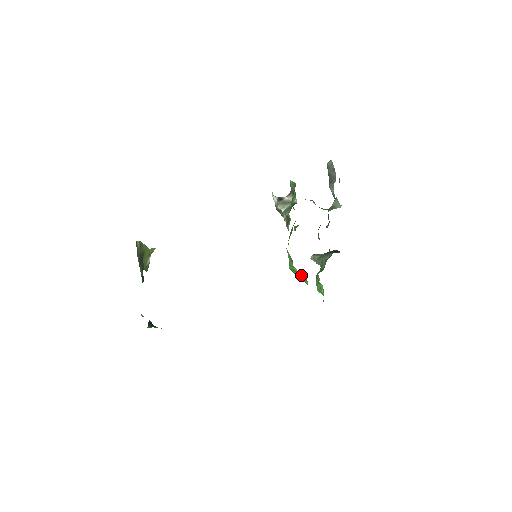
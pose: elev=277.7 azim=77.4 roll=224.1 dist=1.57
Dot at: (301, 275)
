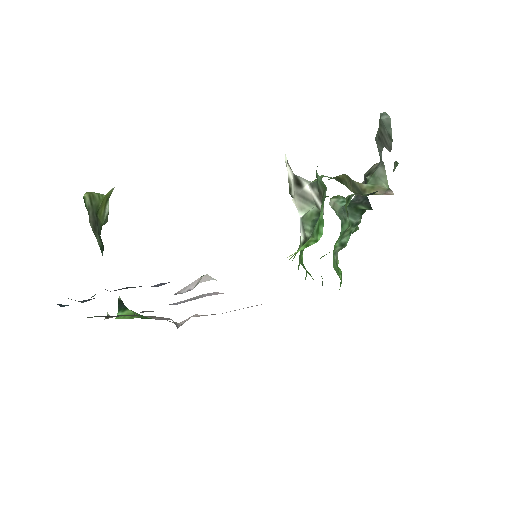
Dot at: occluded
